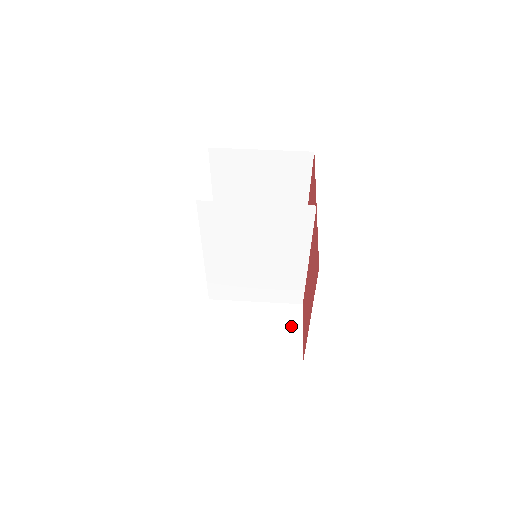
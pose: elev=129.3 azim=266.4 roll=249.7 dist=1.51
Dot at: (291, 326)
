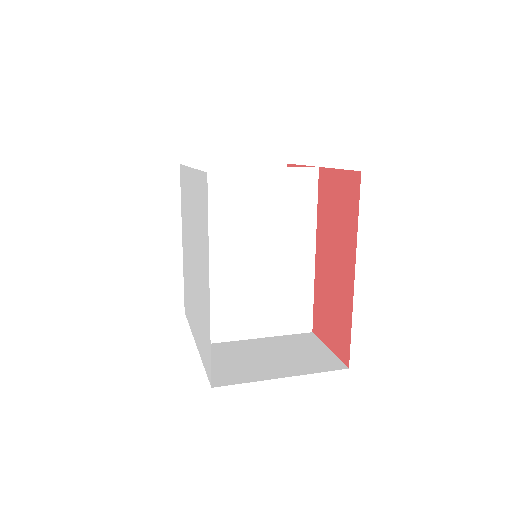
Dot at: (312, 347)
